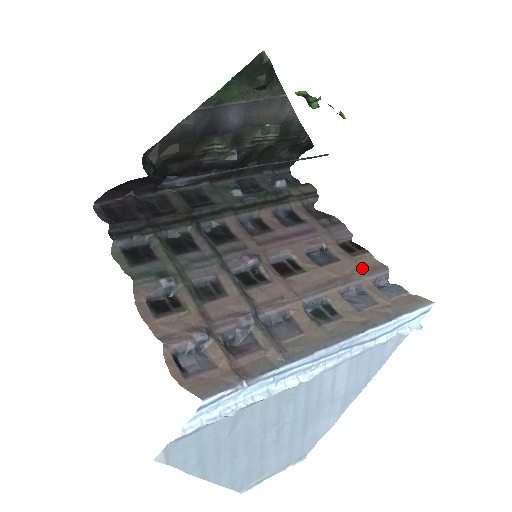
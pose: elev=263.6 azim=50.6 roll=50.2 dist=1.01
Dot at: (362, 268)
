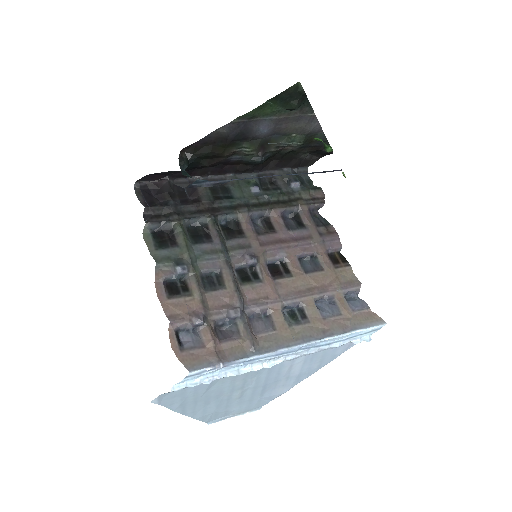
Dot at: (339, 281)
